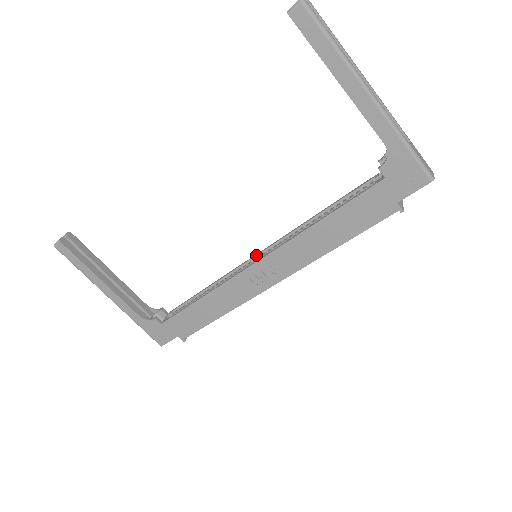
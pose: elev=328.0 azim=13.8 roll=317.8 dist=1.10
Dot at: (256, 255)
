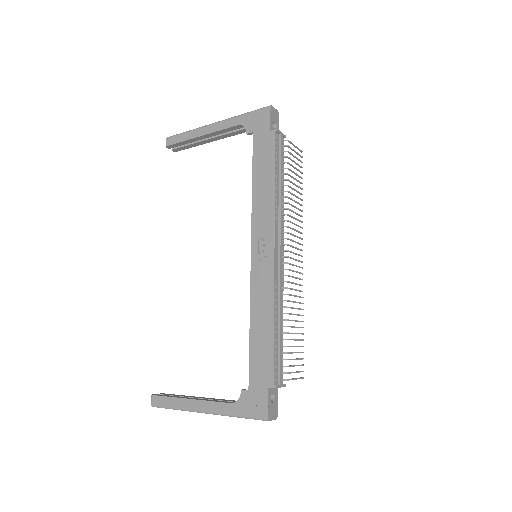
Dot at: occluded
